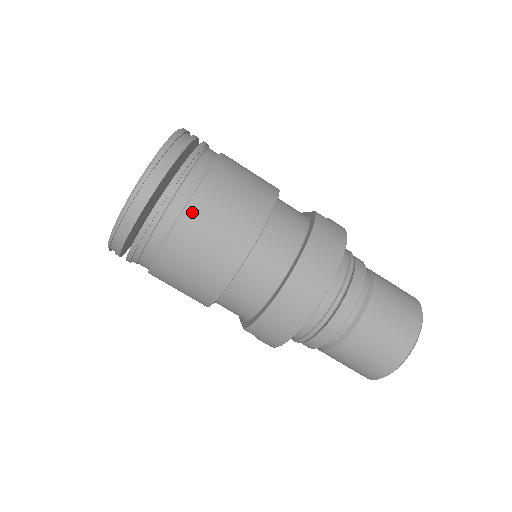
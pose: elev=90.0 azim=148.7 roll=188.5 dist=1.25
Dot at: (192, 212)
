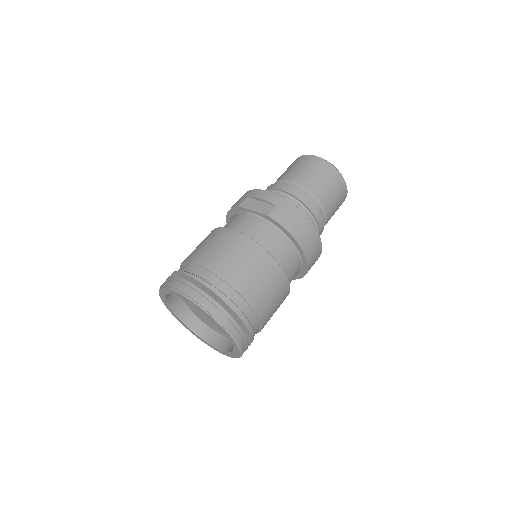
Dot at: (262, 313)
